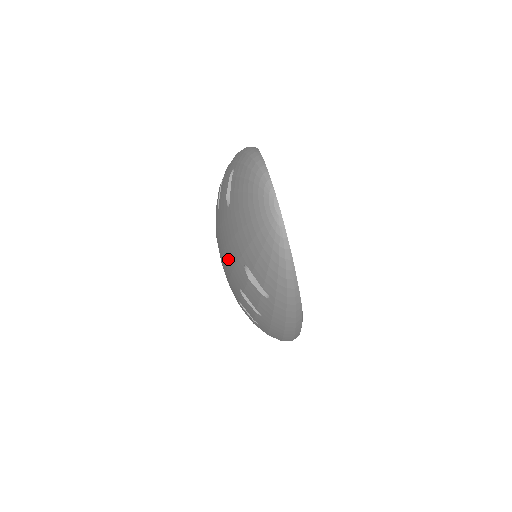
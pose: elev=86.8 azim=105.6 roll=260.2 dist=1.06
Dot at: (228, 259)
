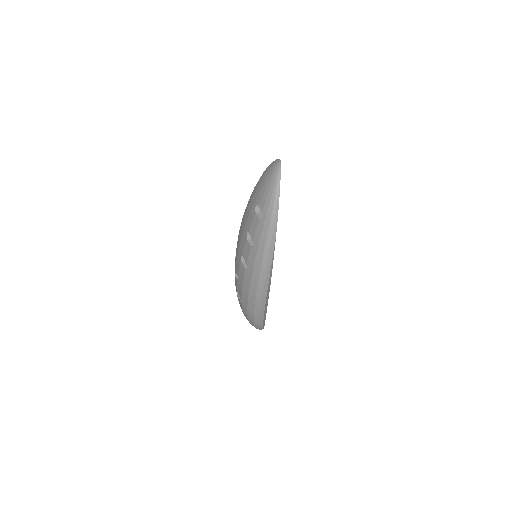
Dot at: (246, 216)
